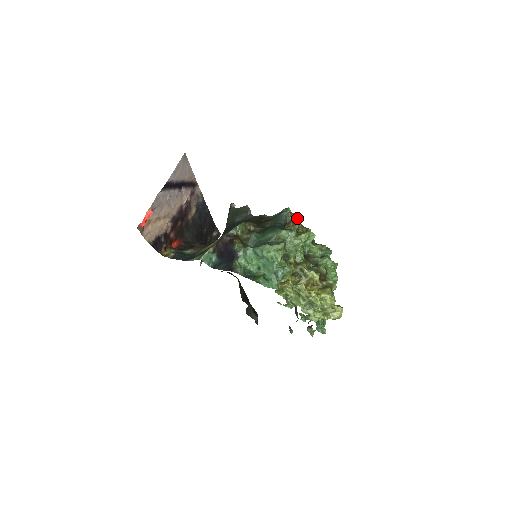
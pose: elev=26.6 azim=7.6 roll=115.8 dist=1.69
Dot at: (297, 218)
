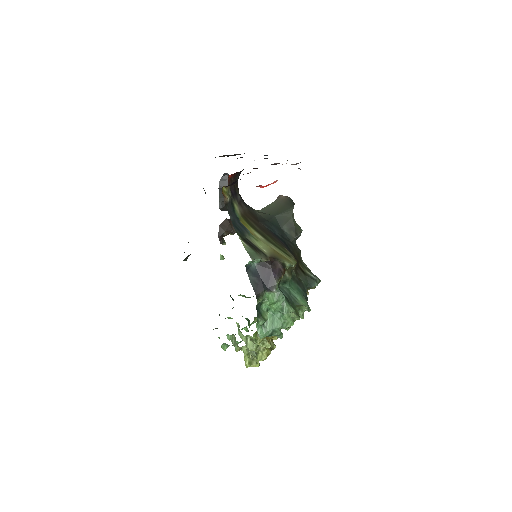
Dot at: occluded
